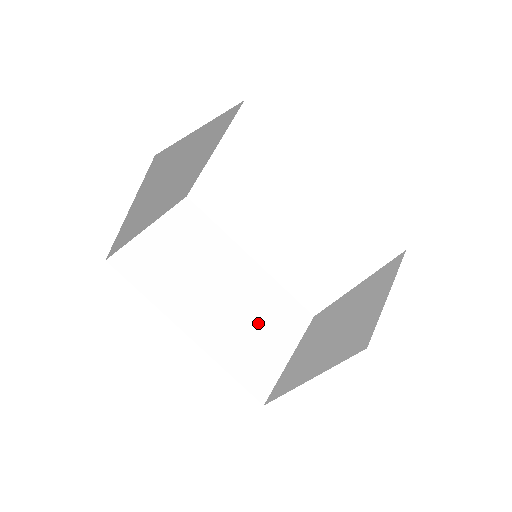
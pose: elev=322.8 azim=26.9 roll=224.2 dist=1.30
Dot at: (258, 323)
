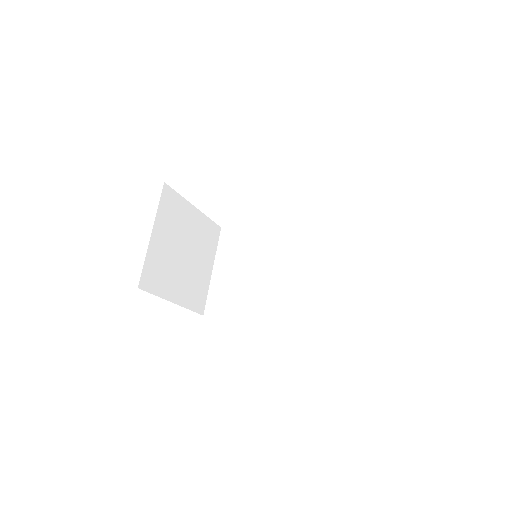
Dot at: (314, 274)
